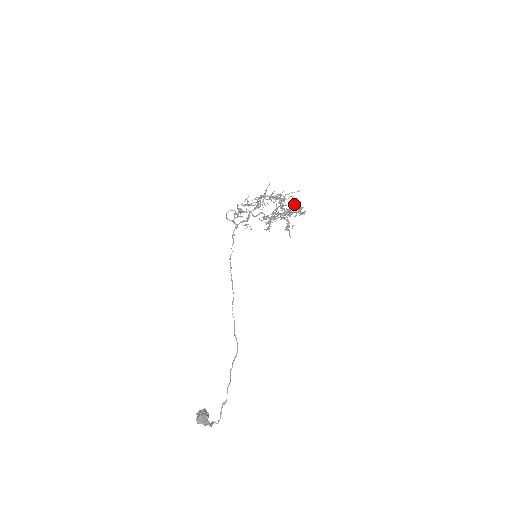
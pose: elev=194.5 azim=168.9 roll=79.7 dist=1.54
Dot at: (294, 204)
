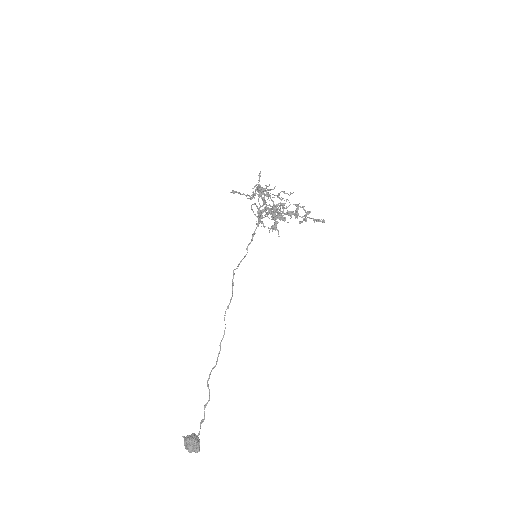
Dot at: (302, 207)
